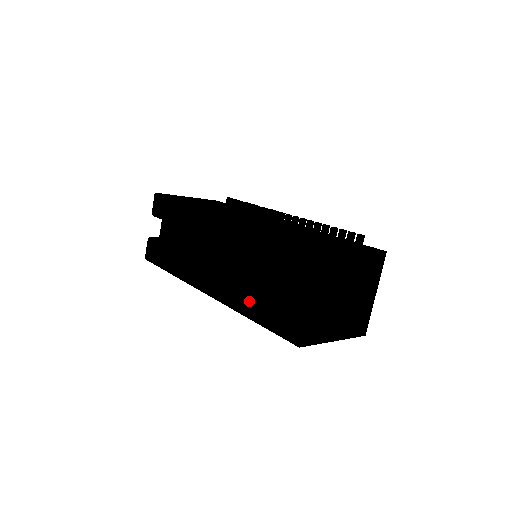
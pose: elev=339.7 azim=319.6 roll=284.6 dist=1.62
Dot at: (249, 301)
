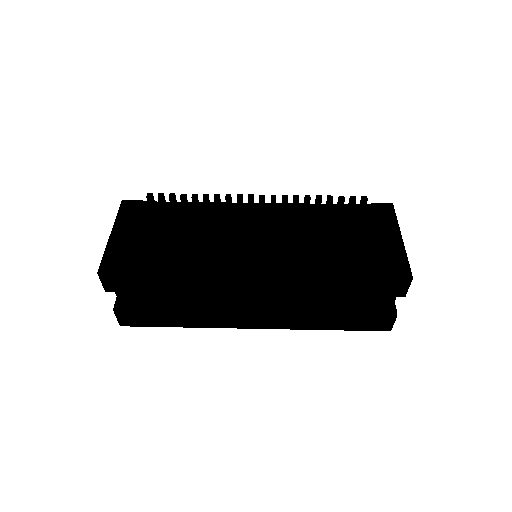
Dot at: (321, 320)
